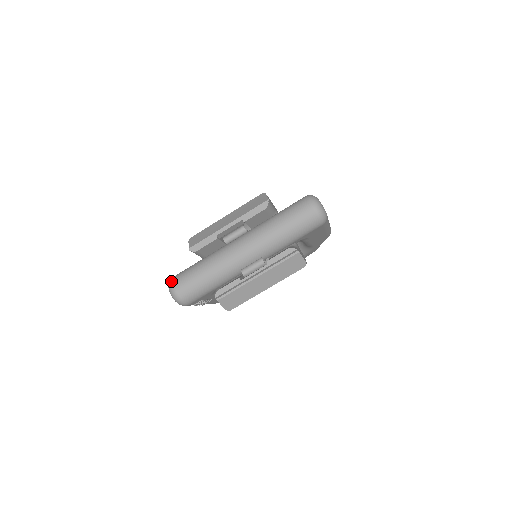
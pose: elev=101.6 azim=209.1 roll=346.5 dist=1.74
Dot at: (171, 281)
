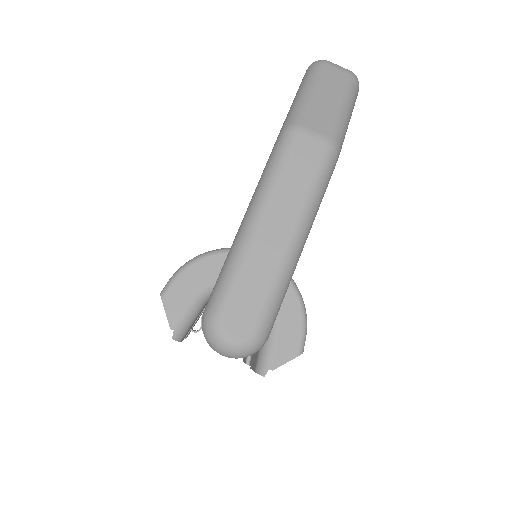
Dot at: occluded
